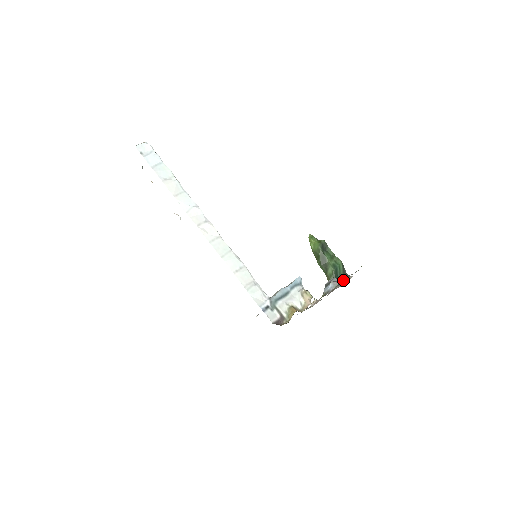
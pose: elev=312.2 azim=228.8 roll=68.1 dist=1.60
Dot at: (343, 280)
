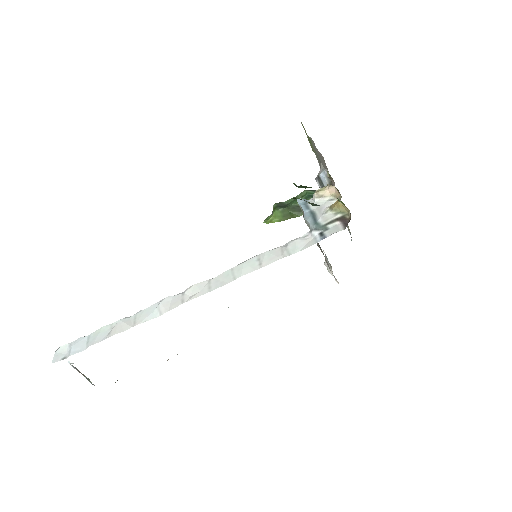
Dot at: occluded
